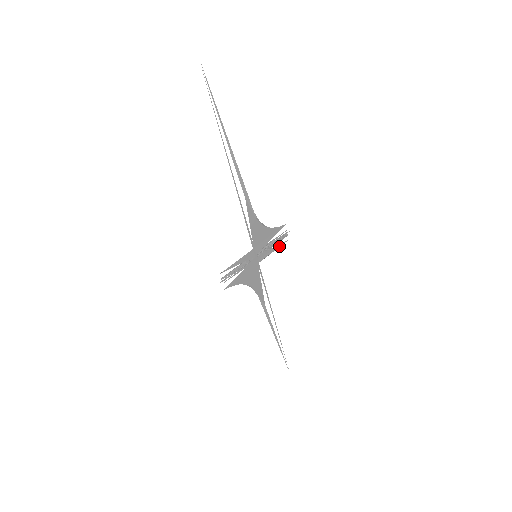
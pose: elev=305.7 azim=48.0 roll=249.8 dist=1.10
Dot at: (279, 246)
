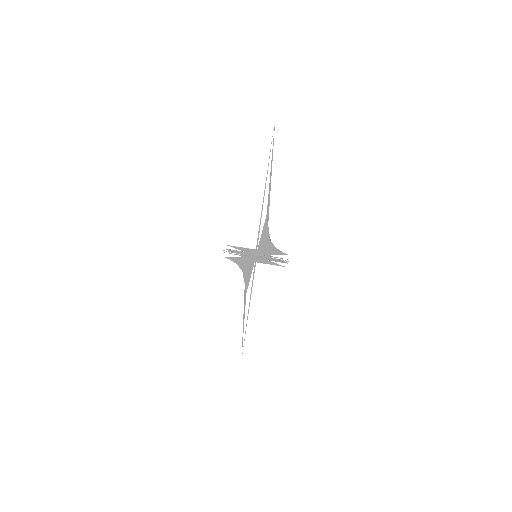
Dot at: (277, 265)
